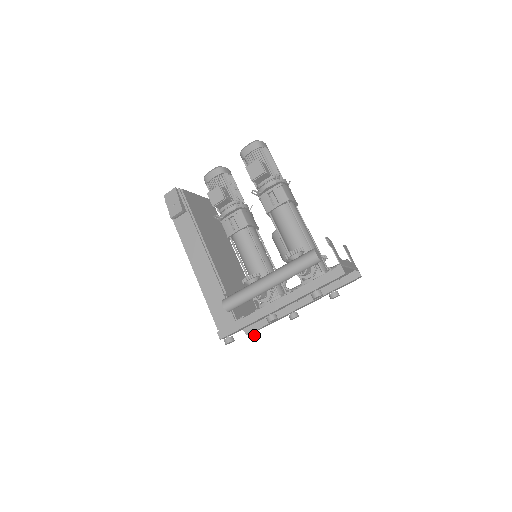
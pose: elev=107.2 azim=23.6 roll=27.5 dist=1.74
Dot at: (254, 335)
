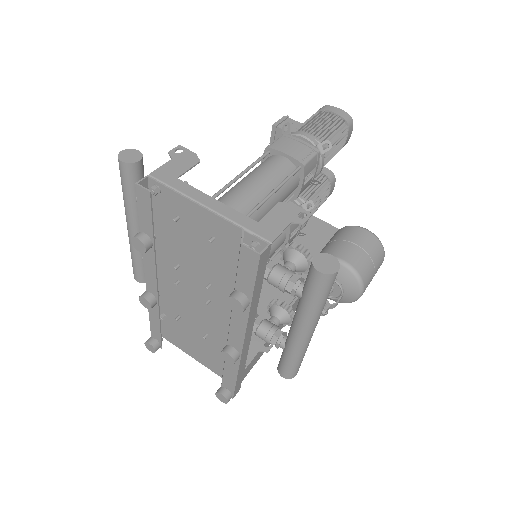
Dot at: (218, 389)
